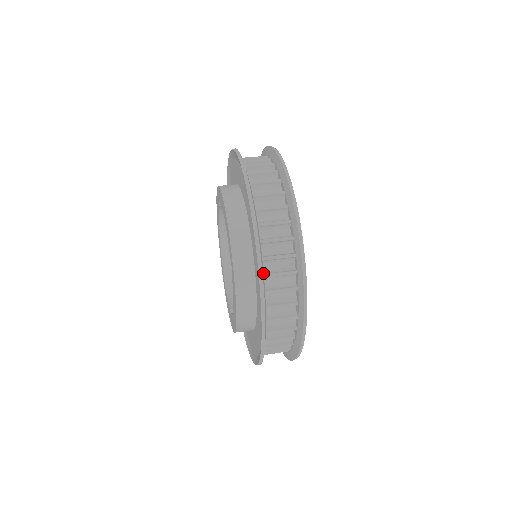
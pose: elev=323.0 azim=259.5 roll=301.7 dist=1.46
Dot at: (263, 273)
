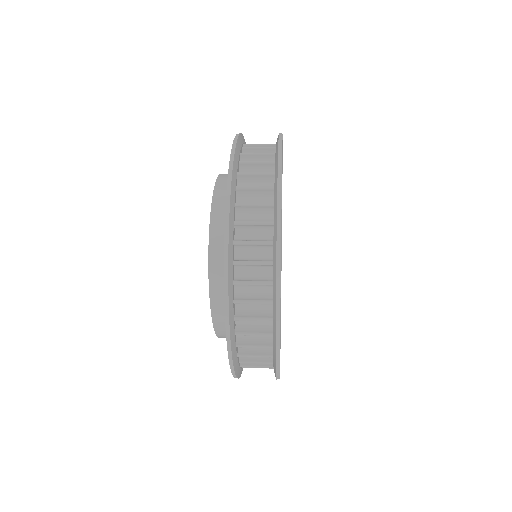
Dot at: (232, 299)
